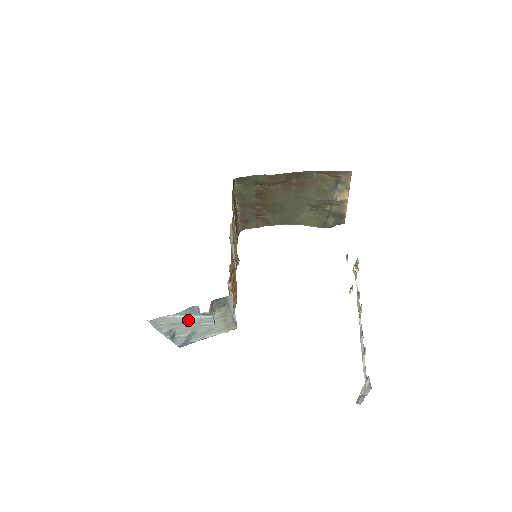
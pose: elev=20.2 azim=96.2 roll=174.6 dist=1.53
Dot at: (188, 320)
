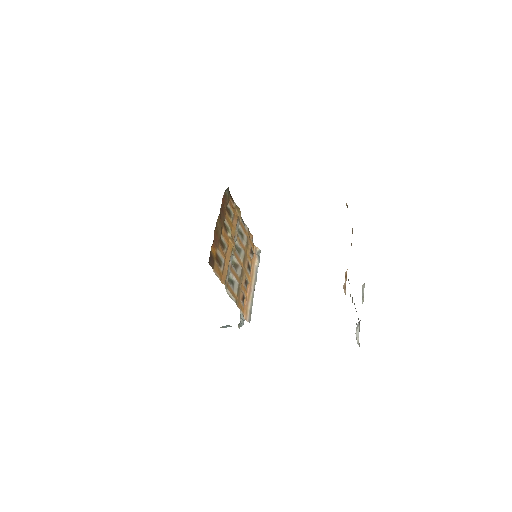
Dot at: occluded
